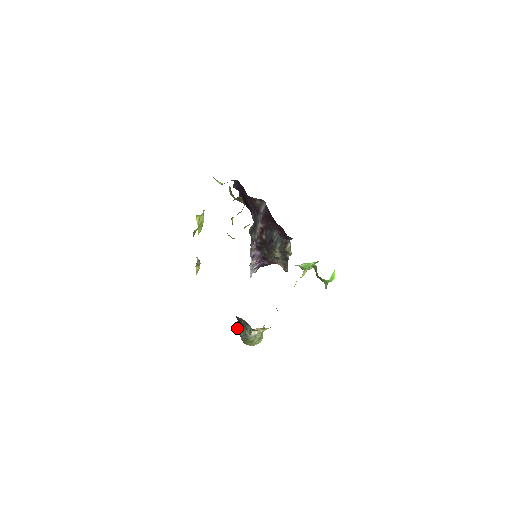
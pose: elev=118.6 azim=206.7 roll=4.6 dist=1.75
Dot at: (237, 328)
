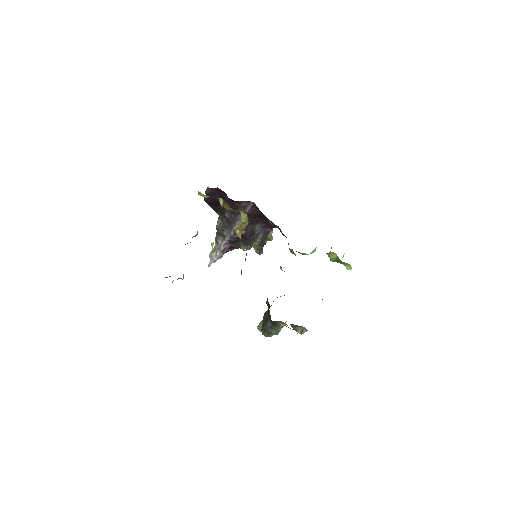
Dot at: (269, 329)
